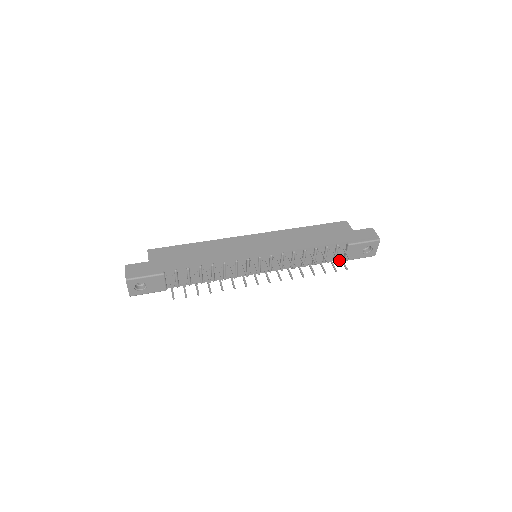
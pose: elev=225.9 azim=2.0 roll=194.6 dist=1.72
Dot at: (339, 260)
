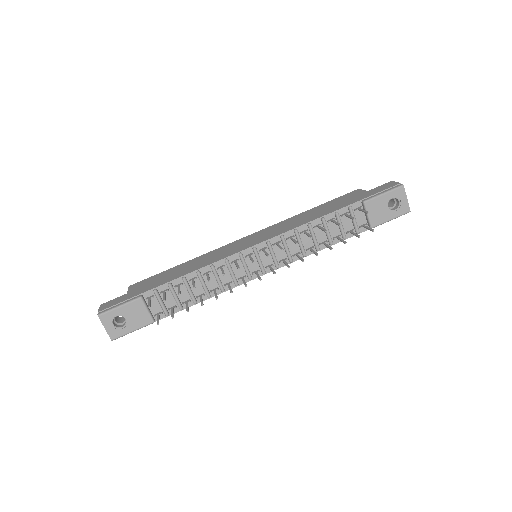
Dot at: (354, 218)
